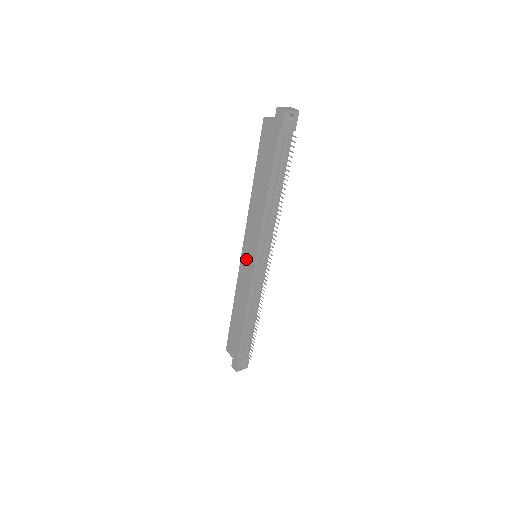
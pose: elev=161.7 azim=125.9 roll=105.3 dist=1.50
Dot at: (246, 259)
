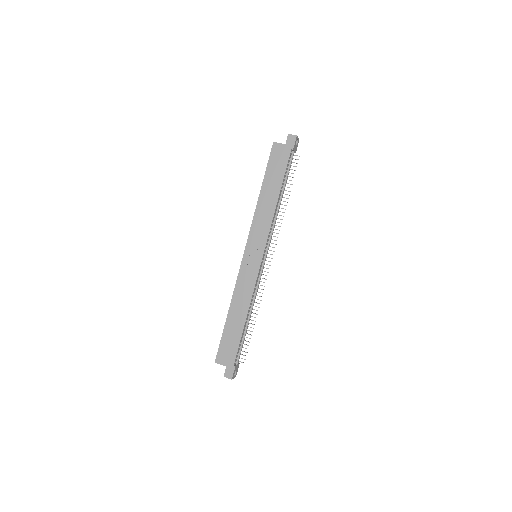
Dot at: (250, 258)
